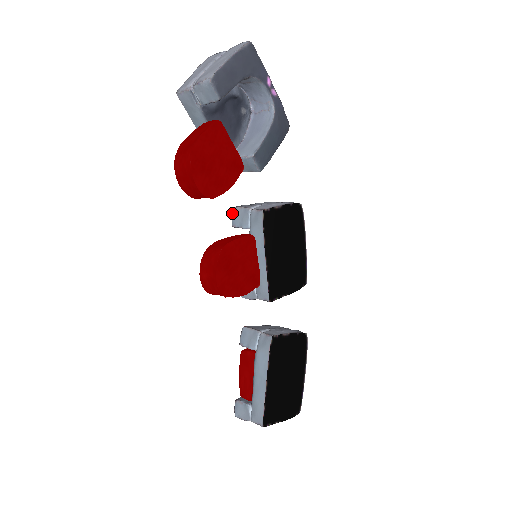
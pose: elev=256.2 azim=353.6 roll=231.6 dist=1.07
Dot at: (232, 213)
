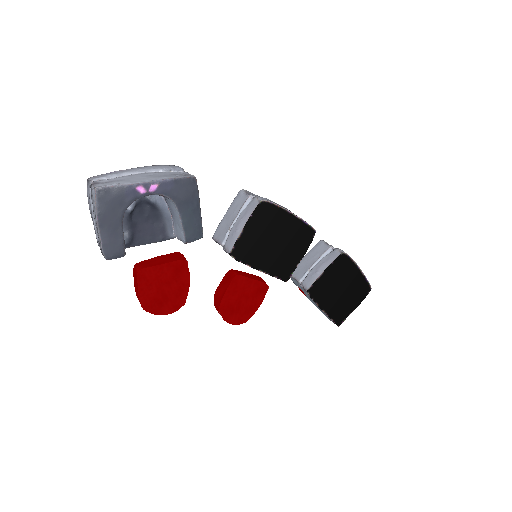
Dot at: occluded
